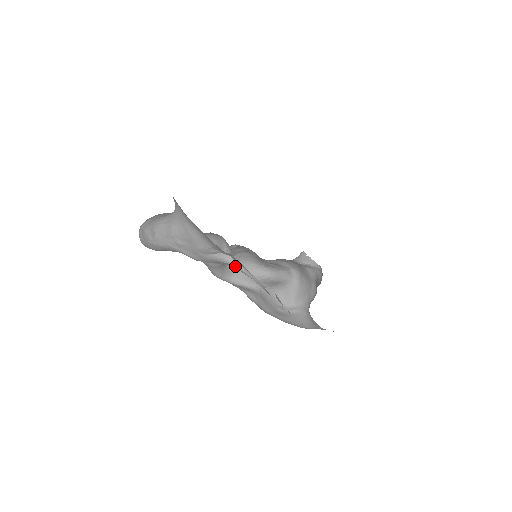
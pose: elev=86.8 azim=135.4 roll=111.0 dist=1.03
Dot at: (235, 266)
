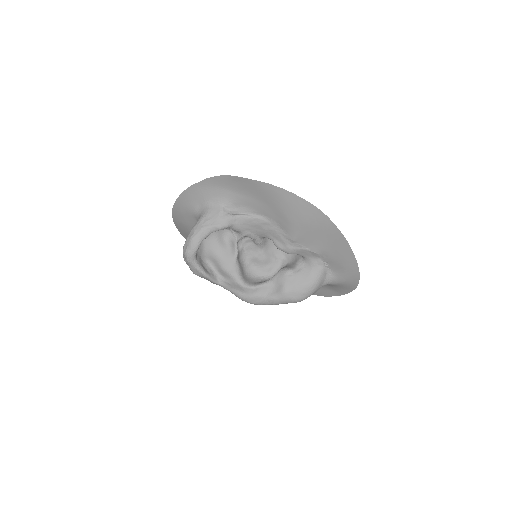
Dot at: (241, 215)
